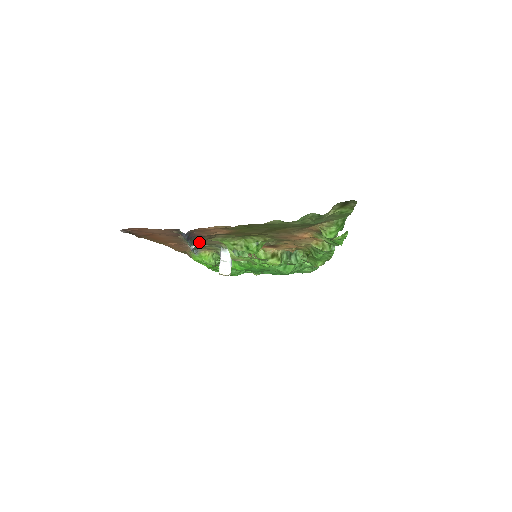
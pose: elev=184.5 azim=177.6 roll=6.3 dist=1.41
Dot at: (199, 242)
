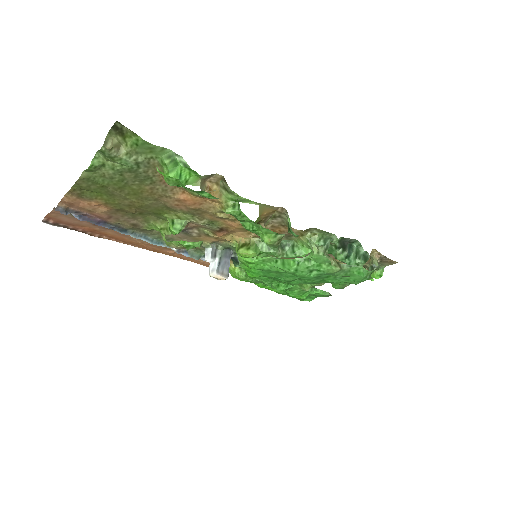
Dot at: occluded
